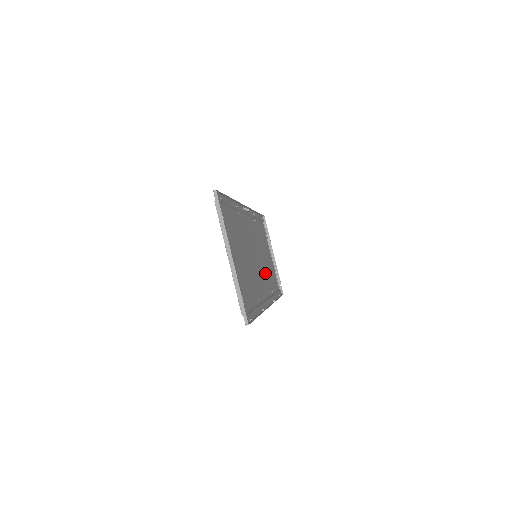
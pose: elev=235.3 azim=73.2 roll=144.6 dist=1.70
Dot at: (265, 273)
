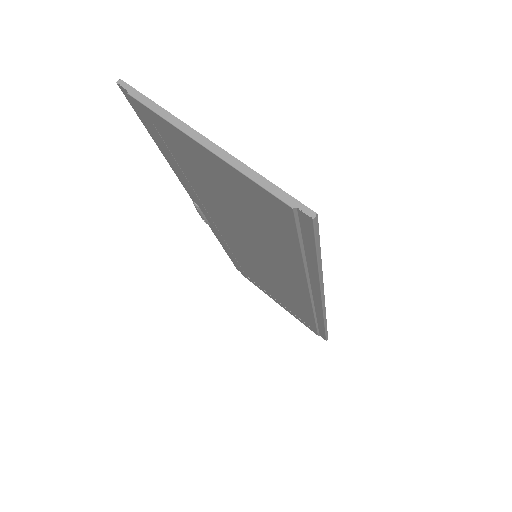
Dot at: (285, 289)
